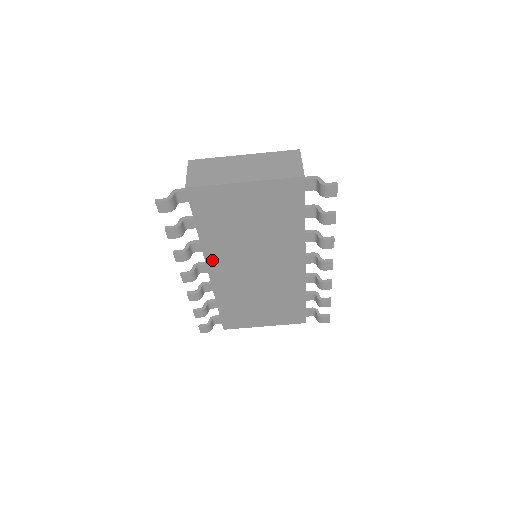
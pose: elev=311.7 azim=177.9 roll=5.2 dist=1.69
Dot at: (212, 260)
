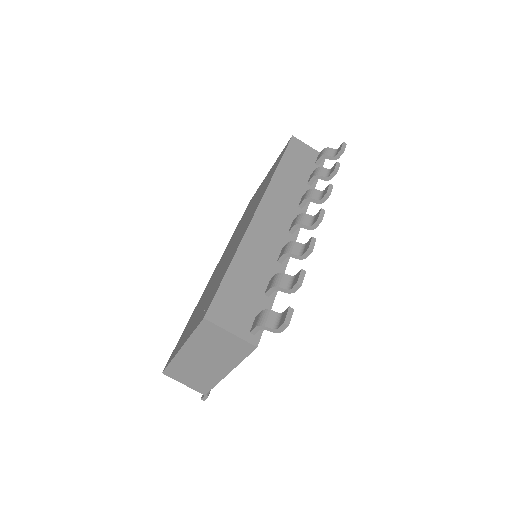
Dot at: occluded
